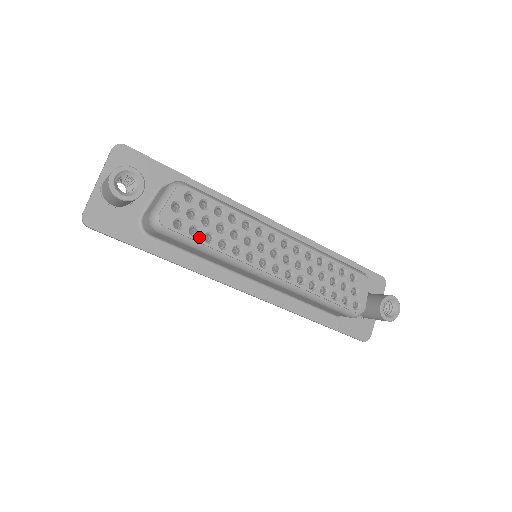
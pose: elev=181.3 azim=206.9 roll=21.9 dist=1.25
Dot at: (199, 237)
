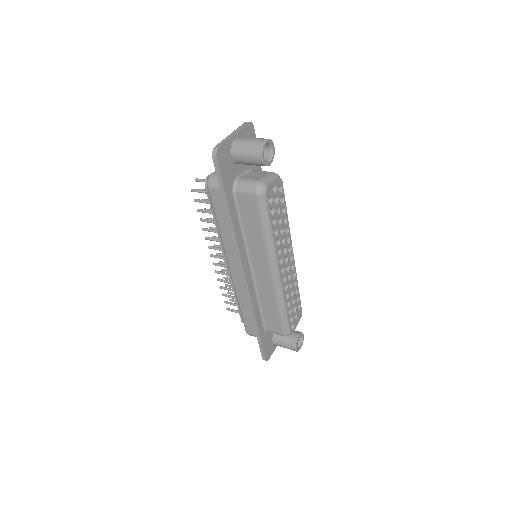
Dot at: (272, 217)
